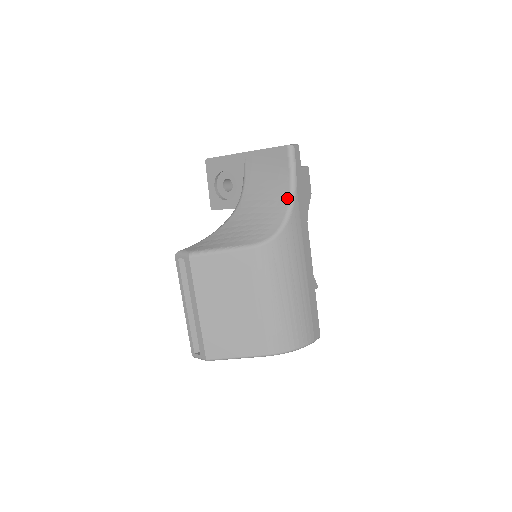
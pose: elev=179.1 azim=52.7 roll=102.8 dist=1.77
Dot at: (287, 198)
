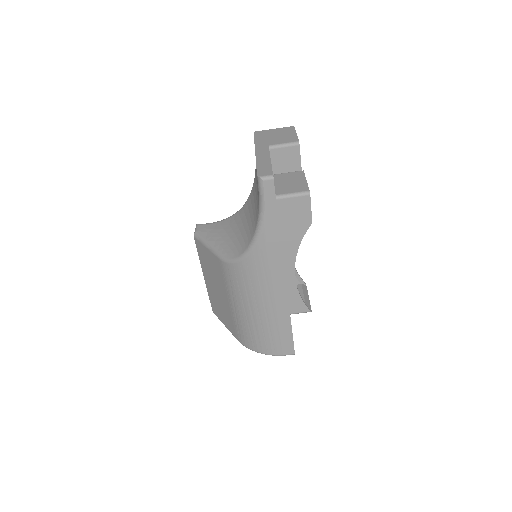
Dot at: (254, 229)
